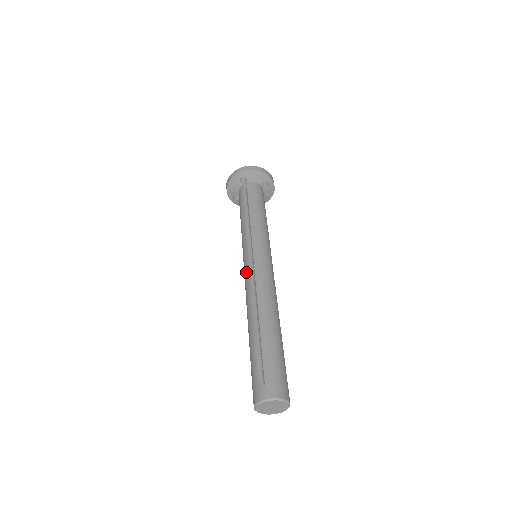
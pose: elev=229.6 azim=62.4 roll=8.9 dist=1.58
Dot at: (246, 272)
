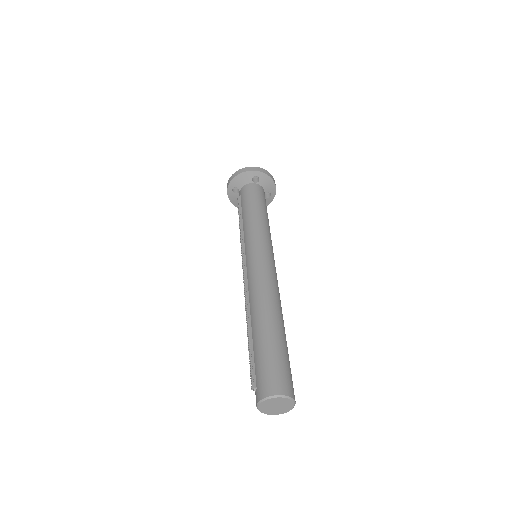
Dot at: occluded
